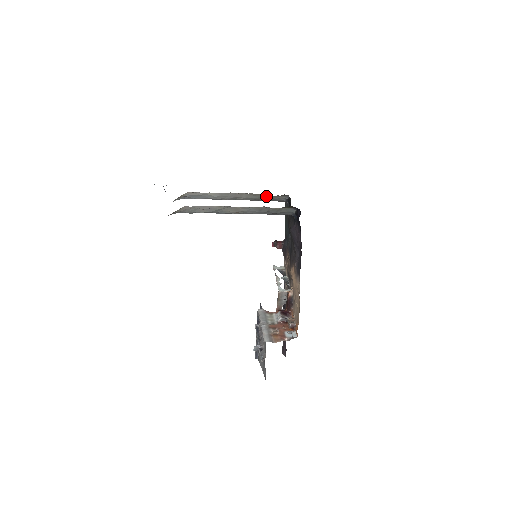
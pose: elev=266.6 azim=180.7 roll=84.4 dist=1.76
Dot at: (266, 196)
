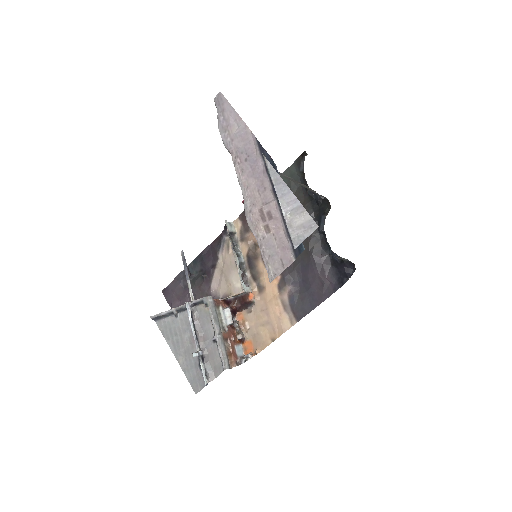
Dot at: occluded
